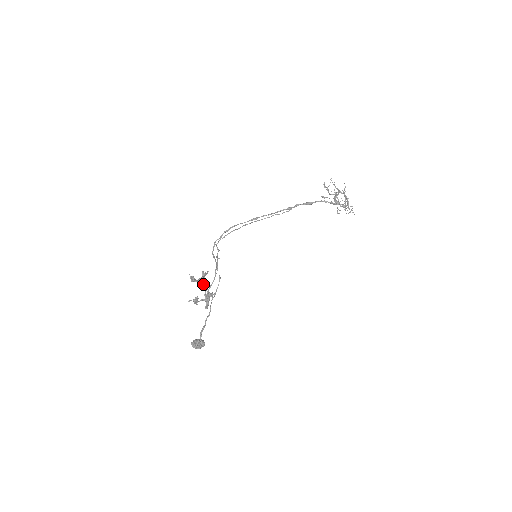
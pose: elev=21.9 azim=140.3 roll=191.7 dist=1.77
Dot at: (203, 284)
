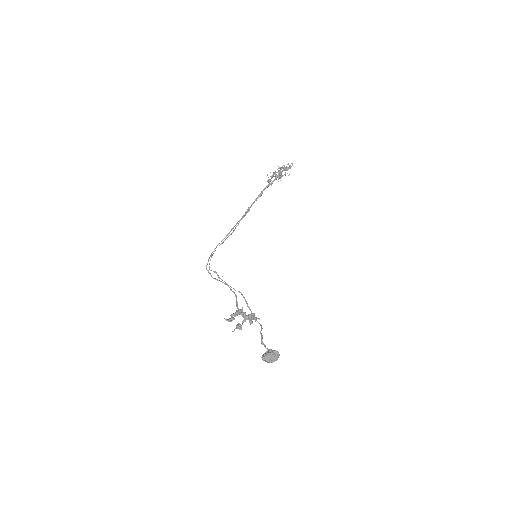
Dot at: (238, 313)
